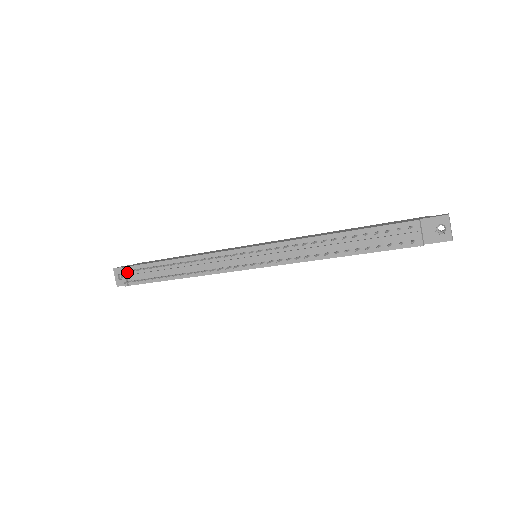
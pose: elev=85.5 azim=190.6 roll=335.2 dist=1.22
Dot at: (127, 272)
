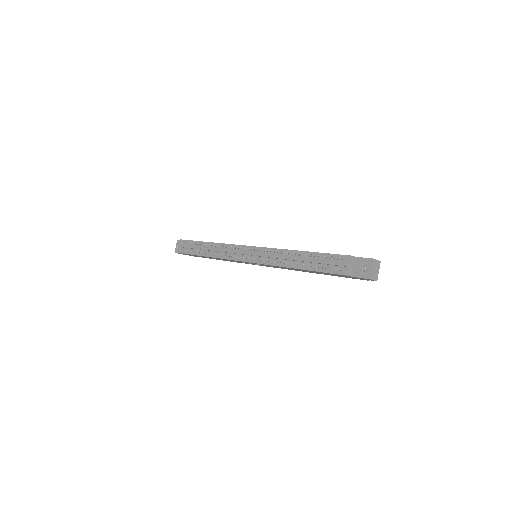
Dot at: (182, 243)
